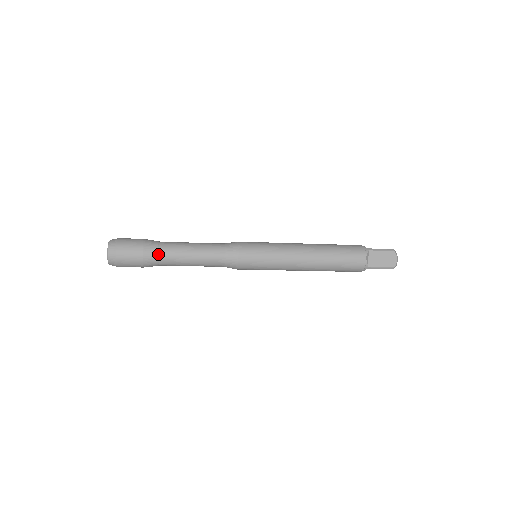
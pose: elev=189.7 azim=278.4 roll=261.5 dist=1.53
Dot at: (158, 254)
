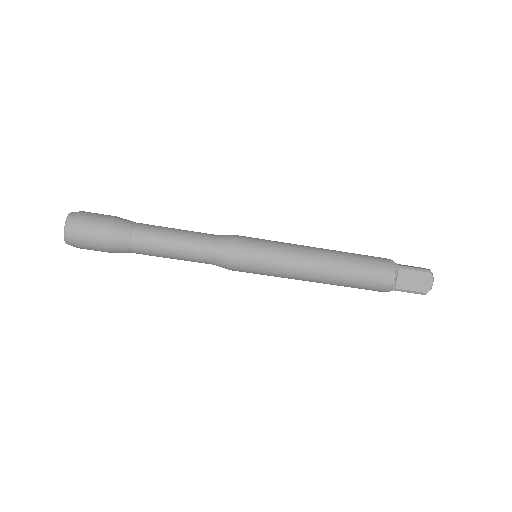
Dot at: (130, 239)
